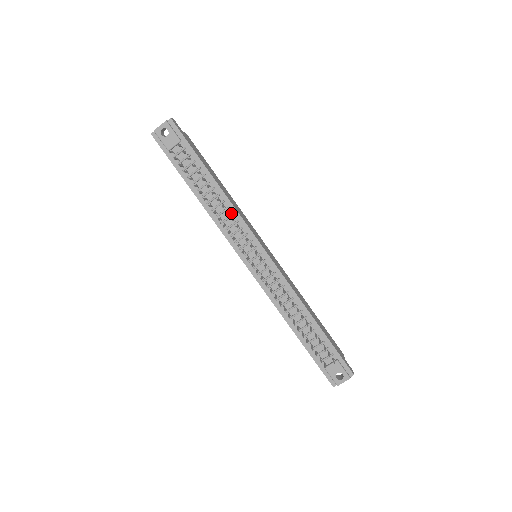
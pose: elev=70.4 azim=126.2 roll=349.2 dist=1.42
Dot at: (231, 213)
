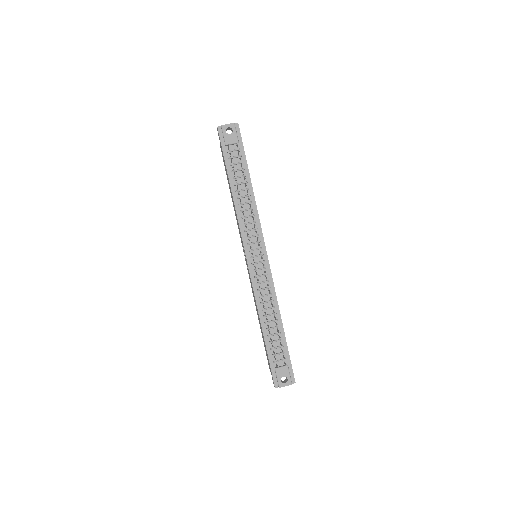
Dot at: (253, 213)
